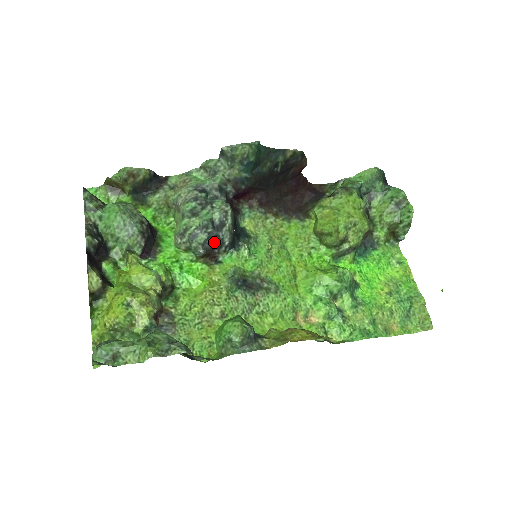
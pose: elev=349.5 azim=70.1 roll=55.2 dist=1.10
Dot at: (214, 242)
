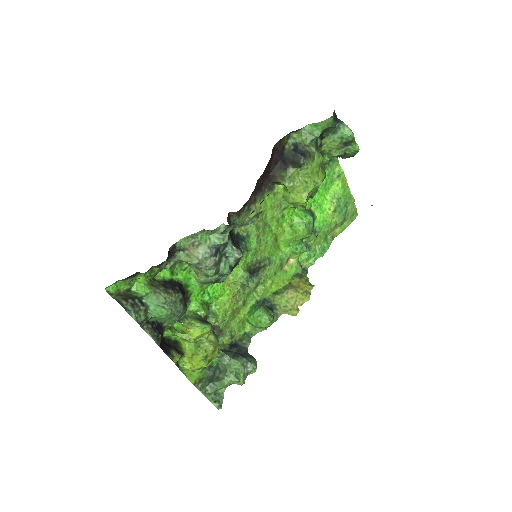
Dot at: occluded
